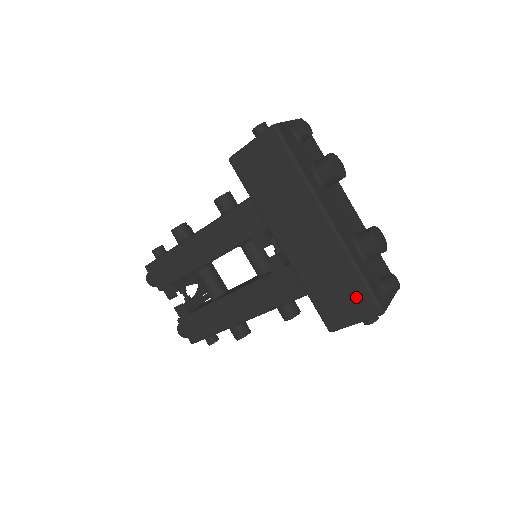
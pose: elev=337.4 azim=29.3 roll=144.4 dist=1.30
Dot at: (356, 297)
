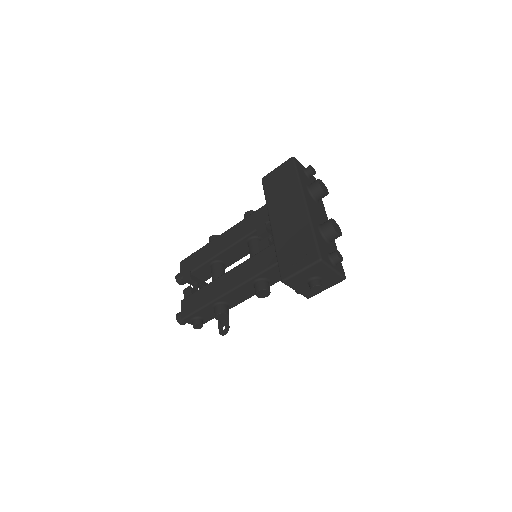
Dot at: (307, 250)
